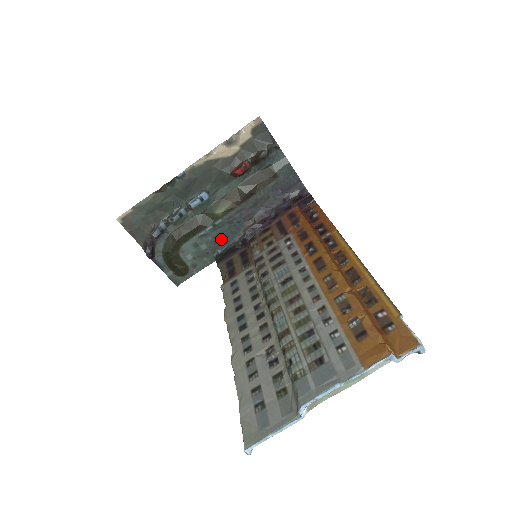
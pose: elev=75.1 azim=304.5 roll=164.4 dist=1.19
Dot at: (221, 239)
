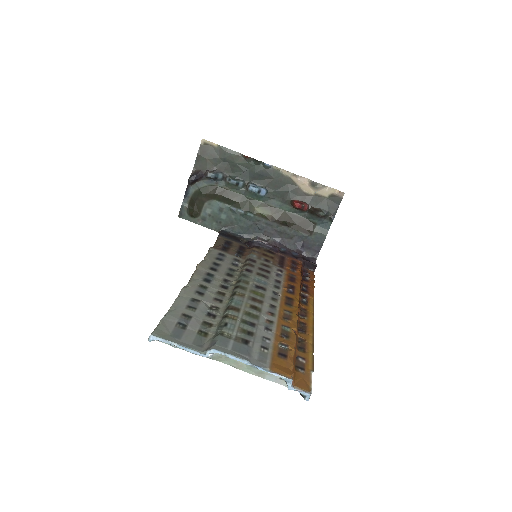
Dot at: (238, 225)
